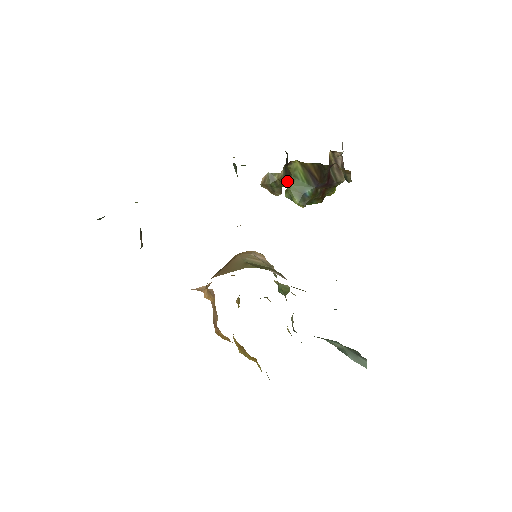
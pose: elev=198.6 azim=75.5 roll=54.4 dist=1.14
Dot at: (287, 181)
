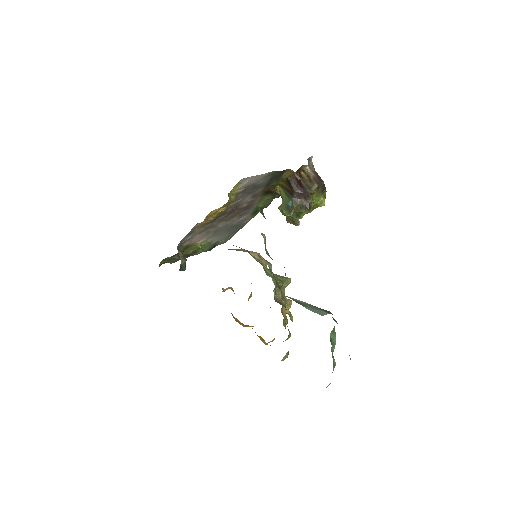
Dot at: occluded
